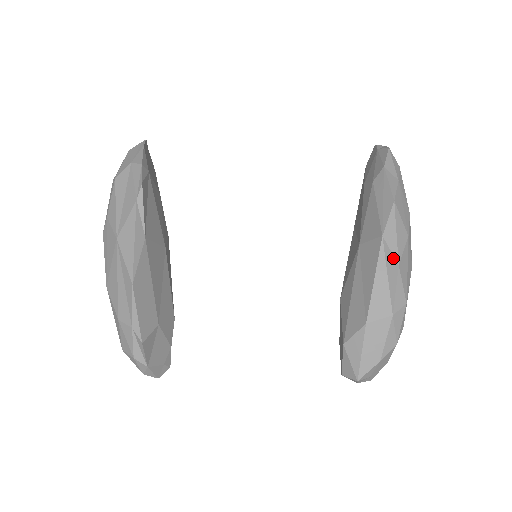
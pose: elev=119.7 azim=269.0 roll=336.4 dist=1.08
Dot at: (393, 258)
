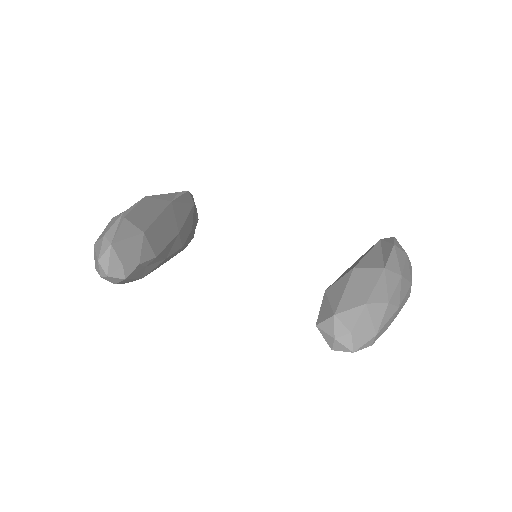
Dot at: (389, 243)
